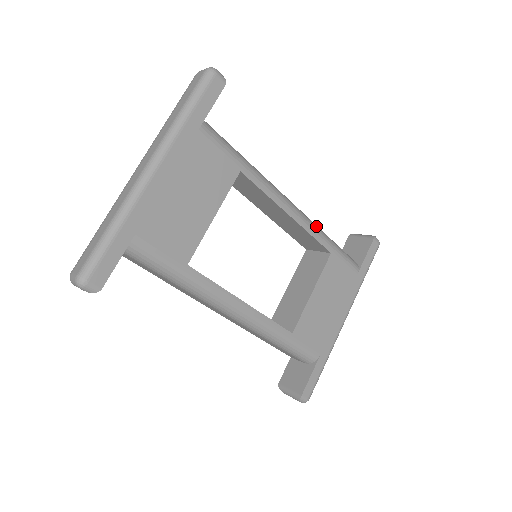
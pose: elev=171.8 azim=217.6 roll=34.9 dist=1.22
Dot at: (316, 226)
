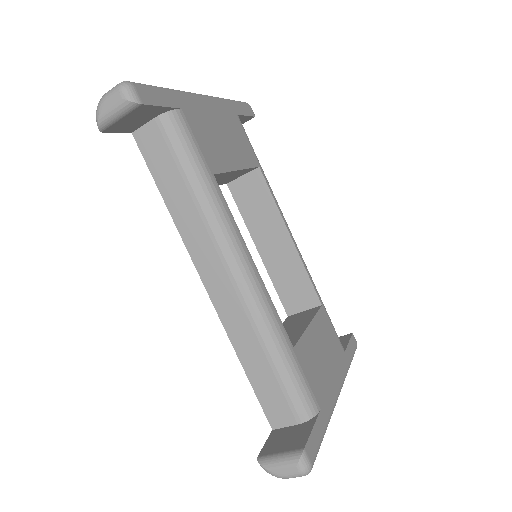
Dot at: occluded
